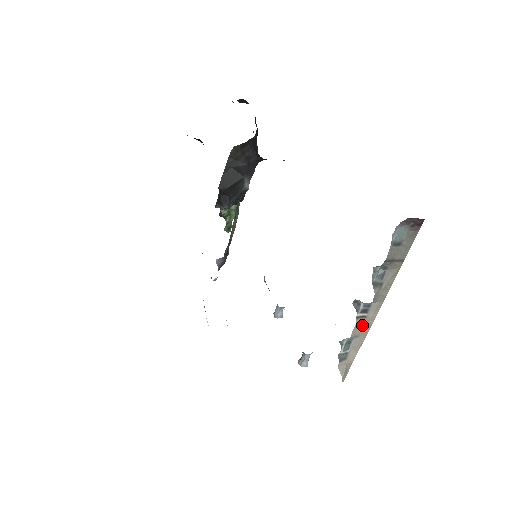
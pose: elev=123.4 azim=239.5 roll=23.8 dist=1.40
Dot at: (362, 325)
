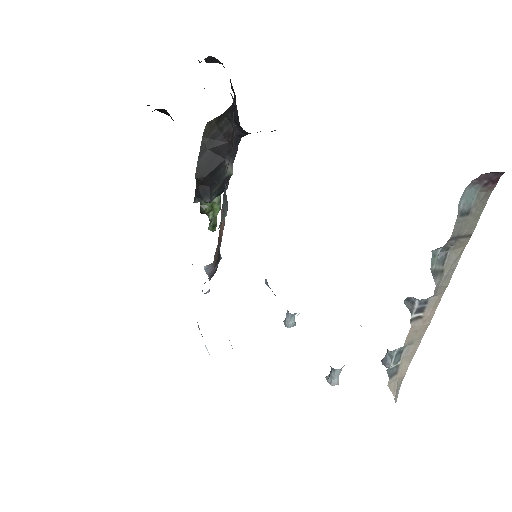
Dot at: (417, 328)
